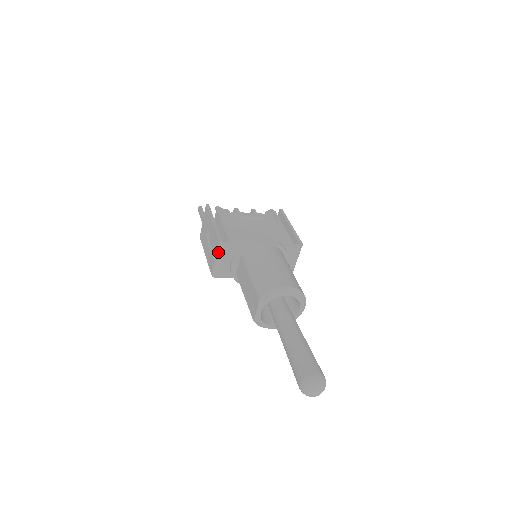
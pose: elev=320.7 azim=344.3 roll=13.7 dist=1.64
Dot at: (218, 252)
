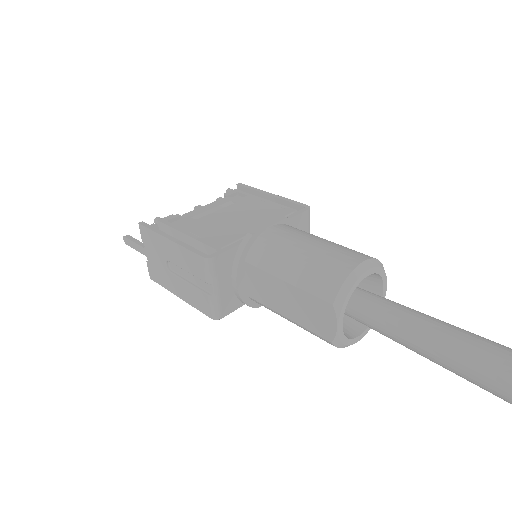
Dot at: (209, 276)
